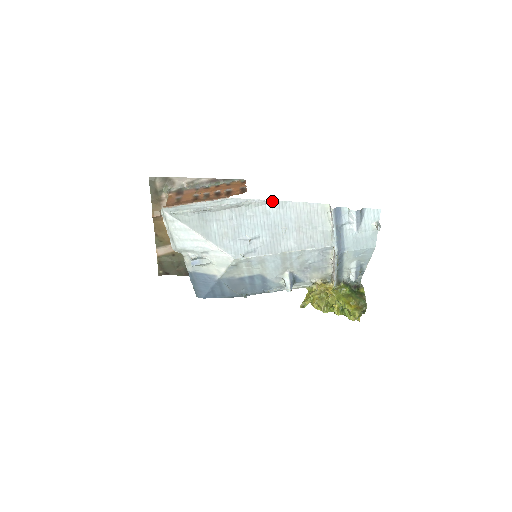
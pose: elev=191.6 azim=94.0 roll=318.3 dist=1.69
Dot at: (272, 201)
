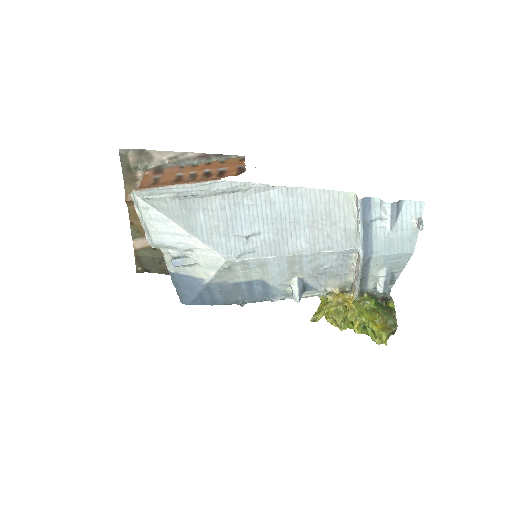
Dot at: (278, 186)
